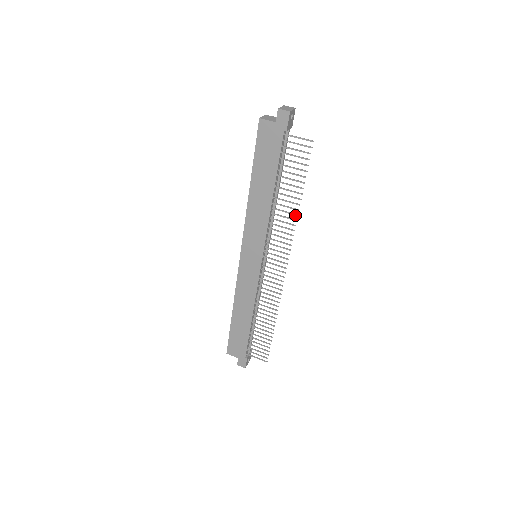
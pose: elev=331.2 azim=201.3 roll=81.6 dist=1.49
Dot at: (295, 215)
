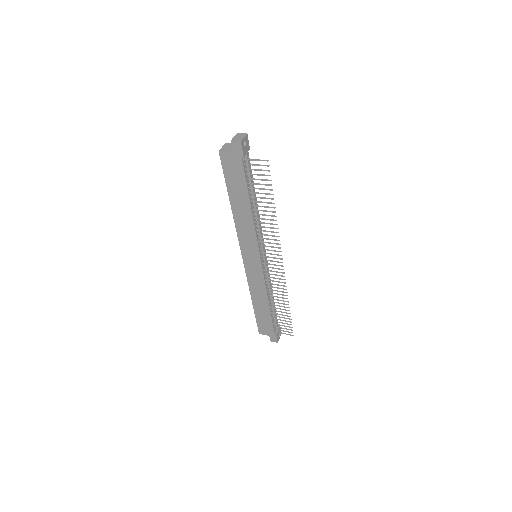
Dot at: occluded
